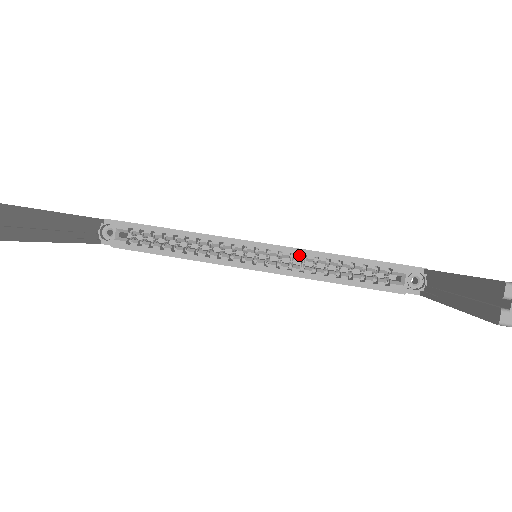
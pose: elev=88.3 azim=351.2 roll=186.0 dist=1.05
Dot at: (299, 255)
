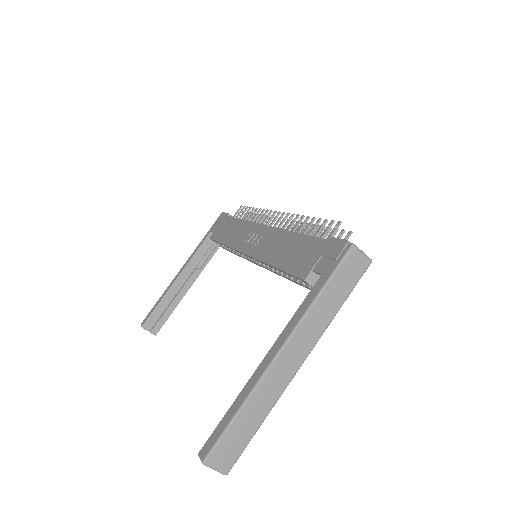
Dot at: (262, 263)
